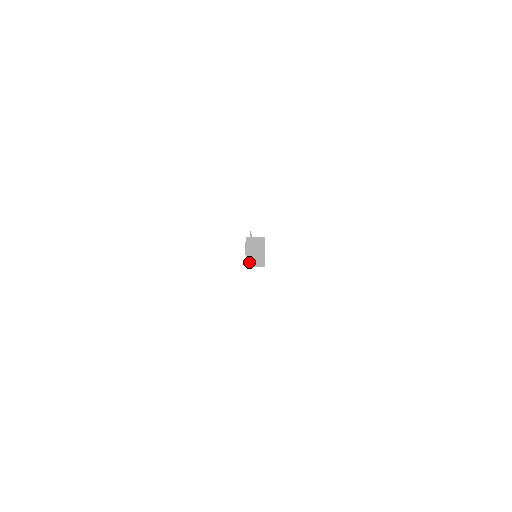
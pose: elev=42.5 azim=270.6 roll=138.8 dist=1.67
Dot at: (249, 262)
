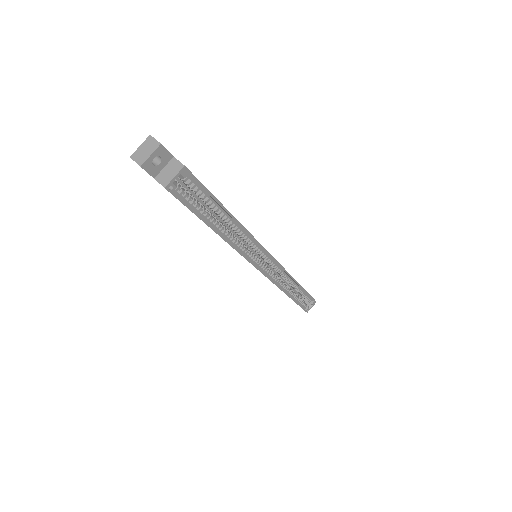
Dot at: (163, 180)
